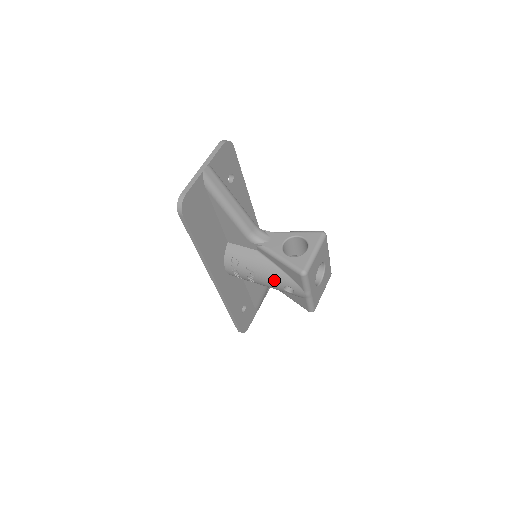
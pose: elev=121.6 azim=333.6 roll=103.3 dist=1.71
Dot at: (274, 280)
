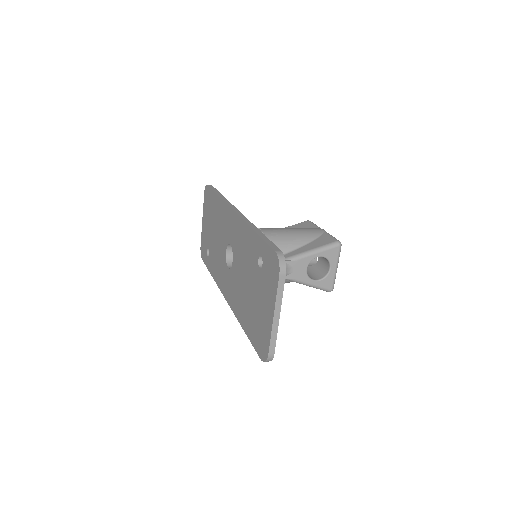
Dot at: (289, 282)
